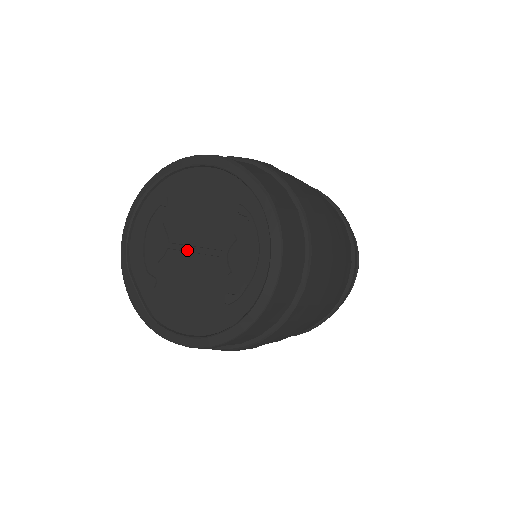
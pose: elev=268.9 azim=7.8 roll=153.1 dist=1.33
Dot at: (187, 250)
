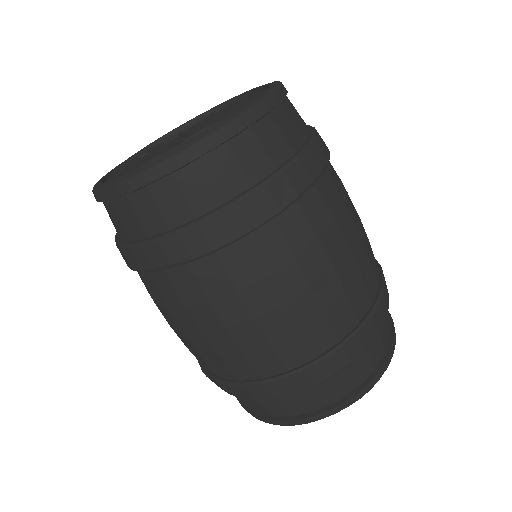
Dot at: (183, 134)
